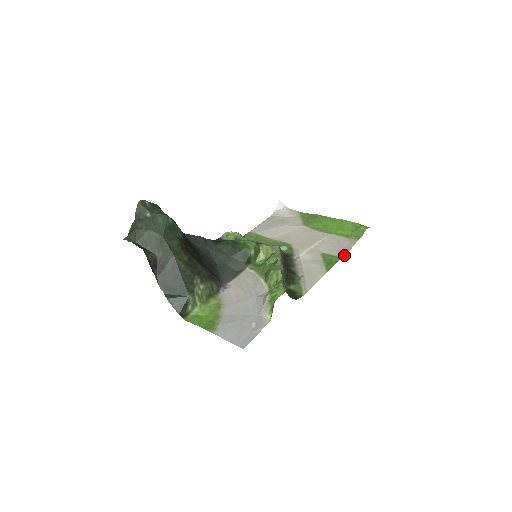
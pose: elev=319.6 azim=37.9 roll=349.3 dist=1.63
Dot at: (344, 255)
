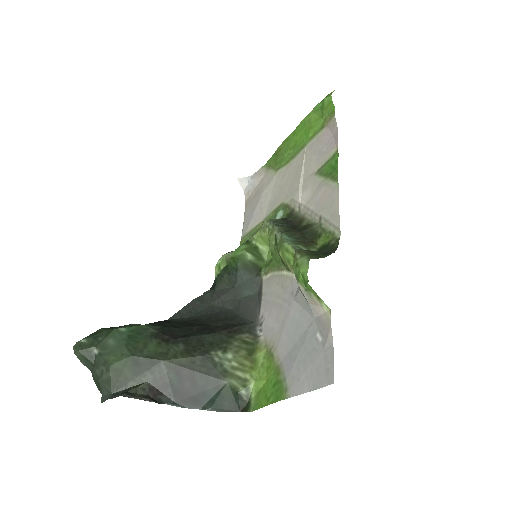
Dot at: (337, 146)
